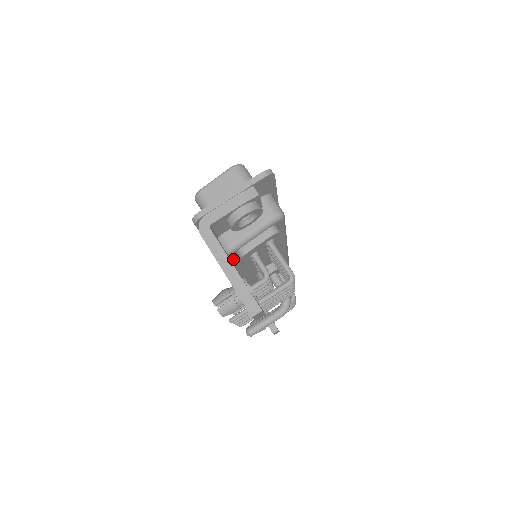
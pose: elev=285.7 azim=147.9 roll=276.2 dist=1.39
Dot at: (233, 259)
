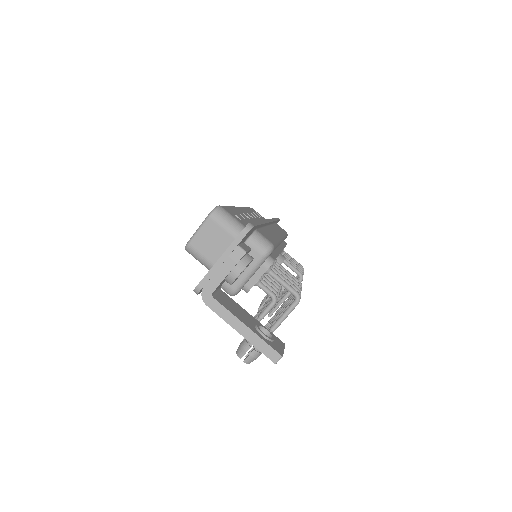
Dot at: occluded
